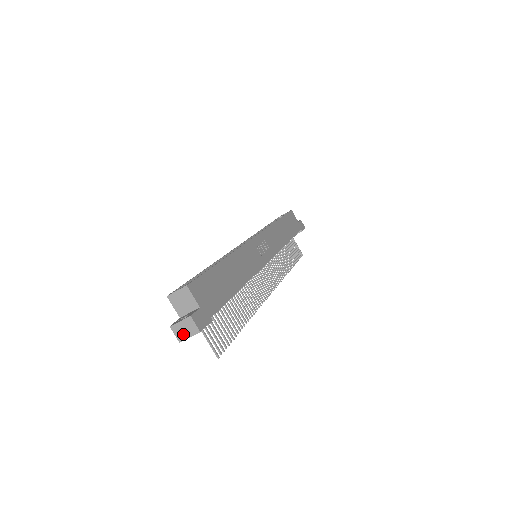
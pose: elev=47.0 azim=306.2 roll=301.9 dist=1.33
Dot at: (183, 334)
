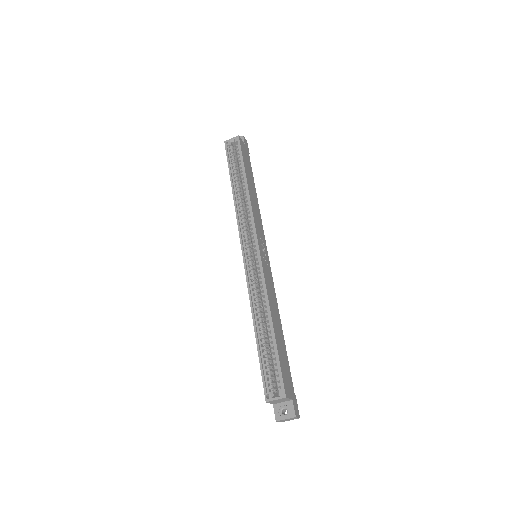
Dot at: occluded
